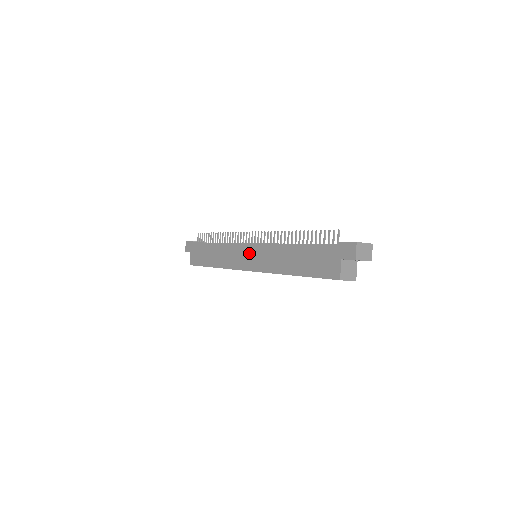
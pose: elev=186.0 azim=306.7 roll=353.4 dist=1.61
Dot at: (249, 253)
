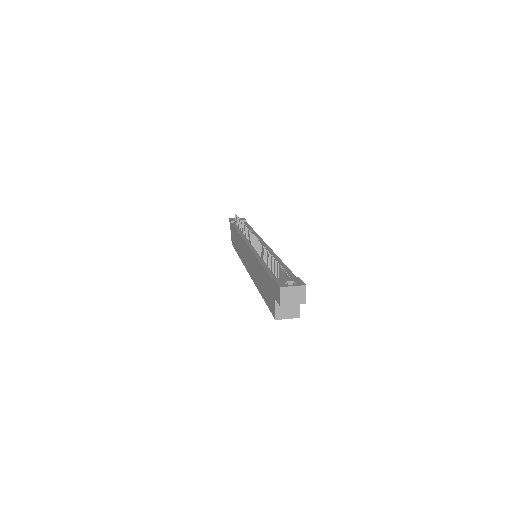
Dot at: (247, 254)
